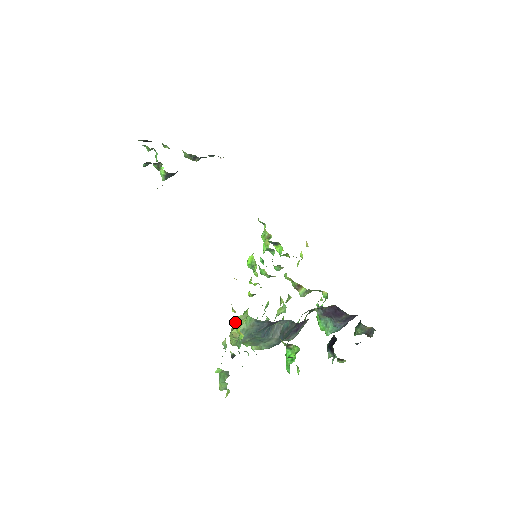
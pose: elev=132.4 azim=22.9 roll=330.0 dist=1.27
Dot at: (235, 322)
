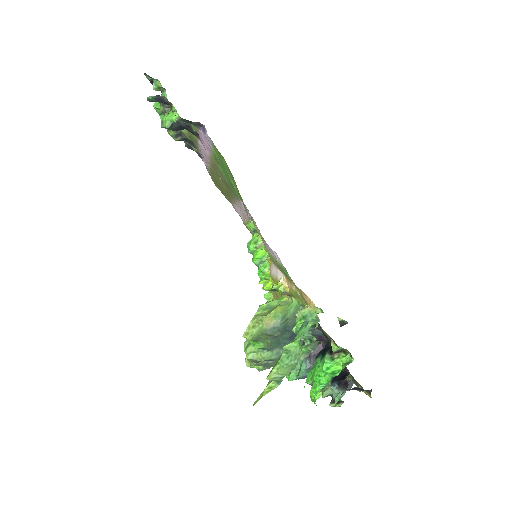
Dot at: (265, 307)
